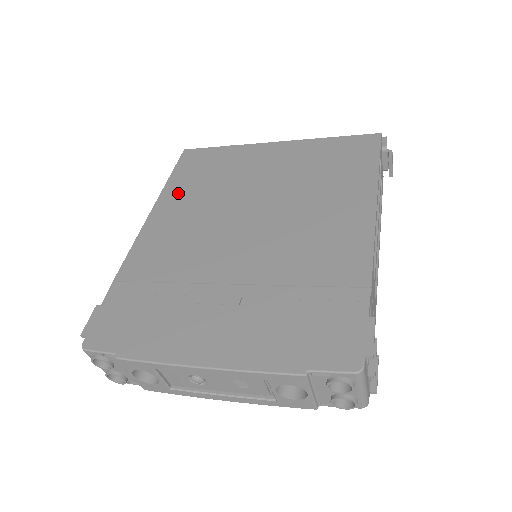
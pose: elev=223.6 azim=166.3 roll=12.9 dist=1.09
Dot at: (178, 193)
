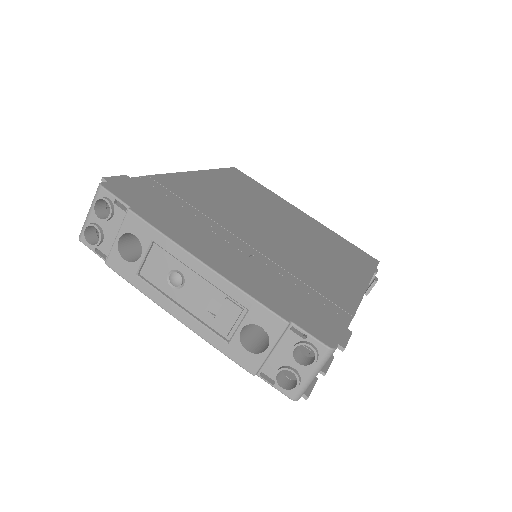
Dot at: (222, 179)
